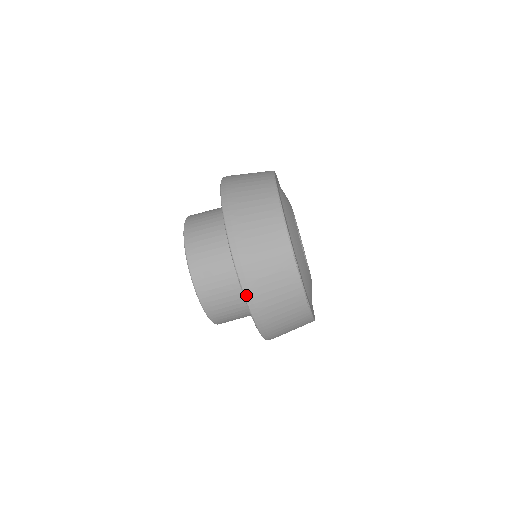
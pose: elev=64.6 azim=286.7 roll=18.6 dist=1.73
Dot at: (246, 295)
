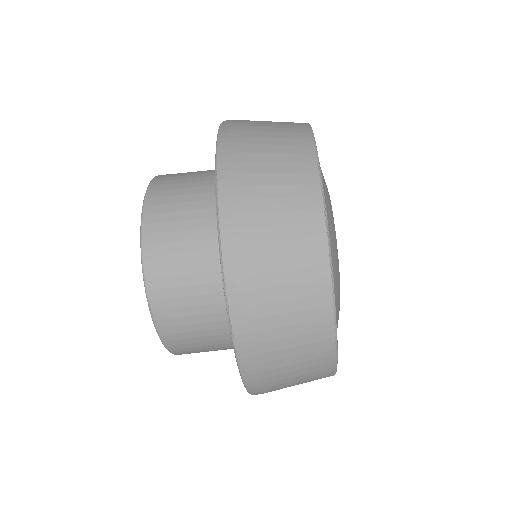
Dot at: (221, 208)
